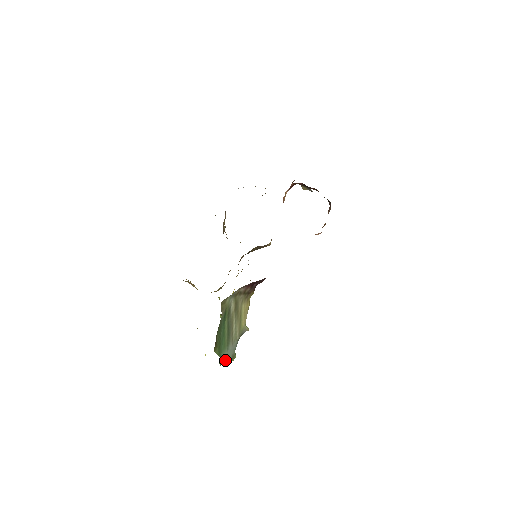
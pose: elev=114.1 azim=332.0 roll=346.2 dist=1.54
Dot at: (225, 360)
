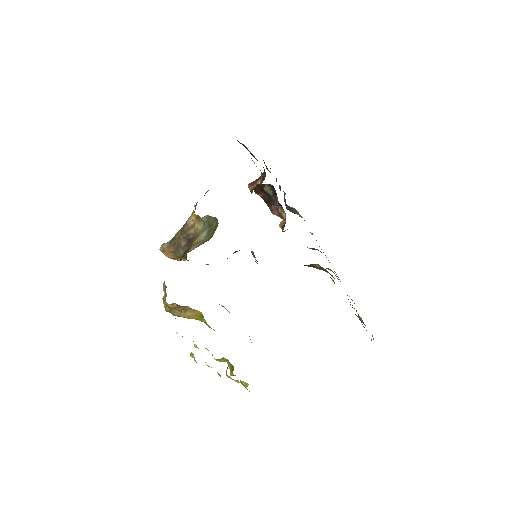
Dot at: occluded
